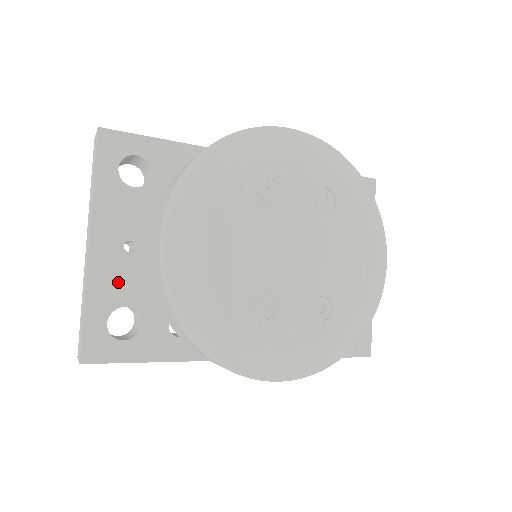
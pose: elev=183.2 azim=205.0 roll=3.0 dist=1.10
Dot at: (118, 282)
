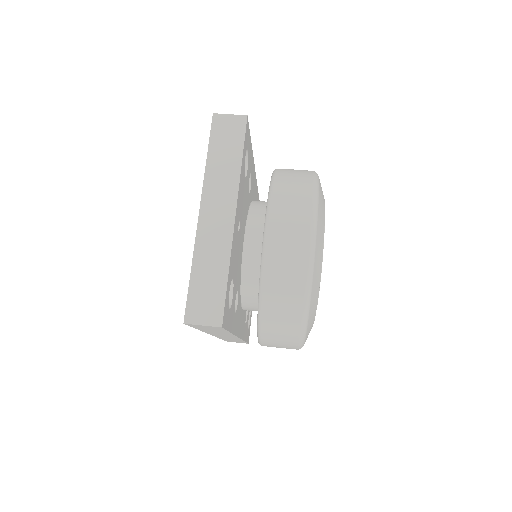
Dot at: (234, 256)
